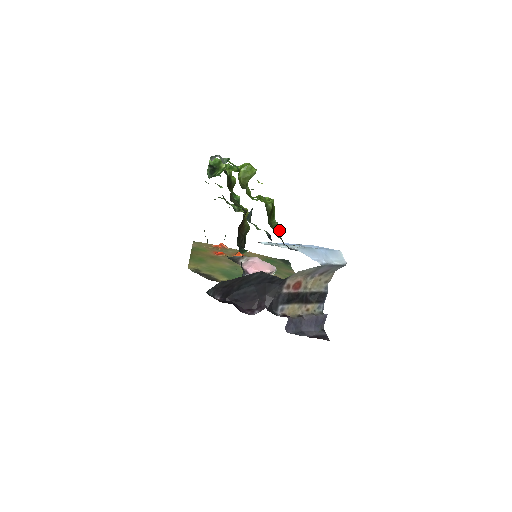
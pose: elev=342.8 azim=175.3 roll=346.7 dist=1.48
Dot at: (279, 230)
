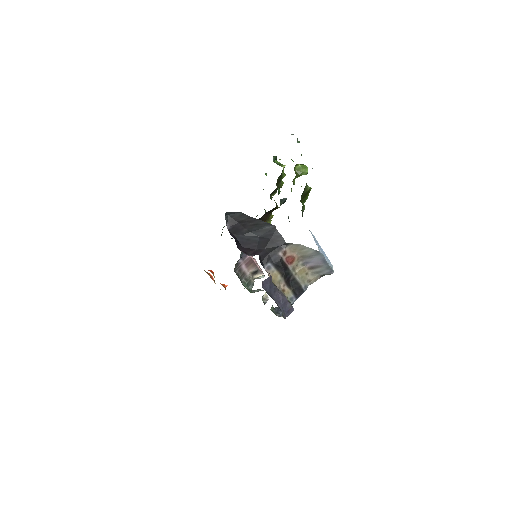
Dot at: (304, 207)
